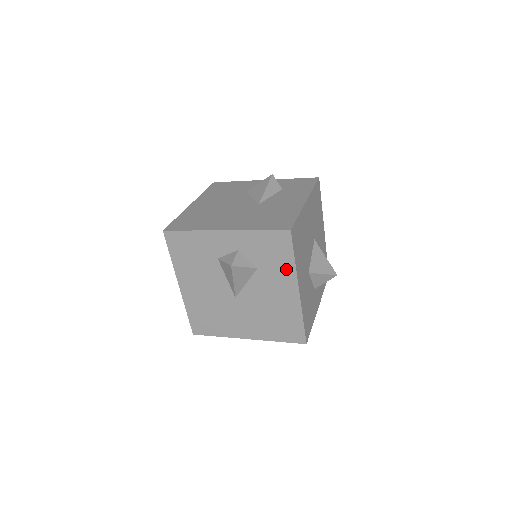
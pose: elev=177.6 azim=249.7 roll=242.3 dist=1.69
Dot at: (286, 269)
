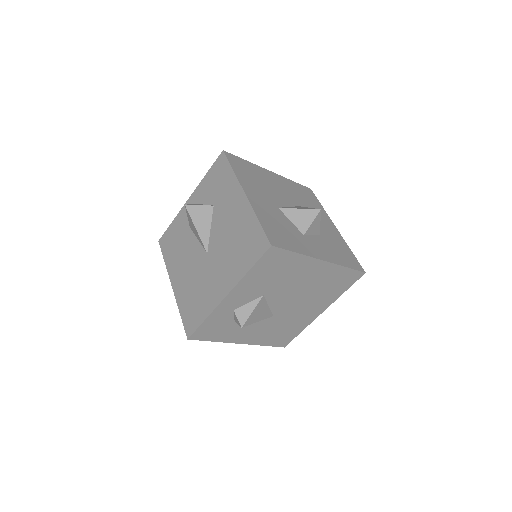
Dot at: (230, 184)
